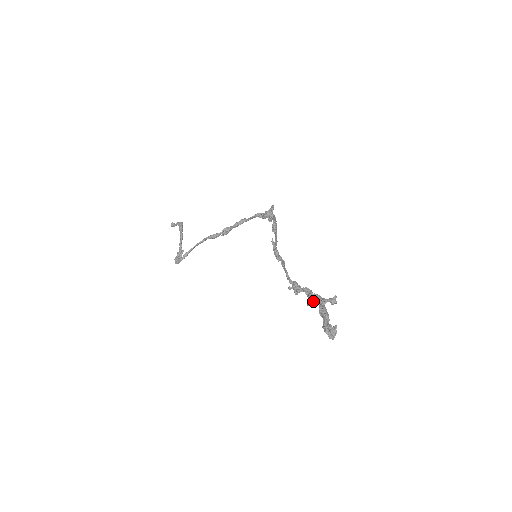
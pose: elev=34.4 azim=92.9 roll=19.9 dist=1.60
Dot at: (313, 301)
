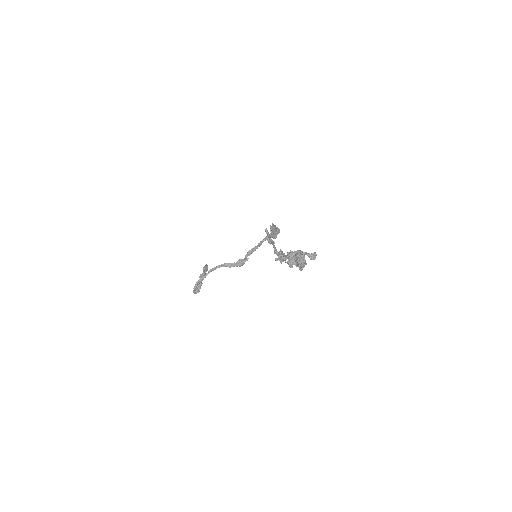
Dot at: occluded
